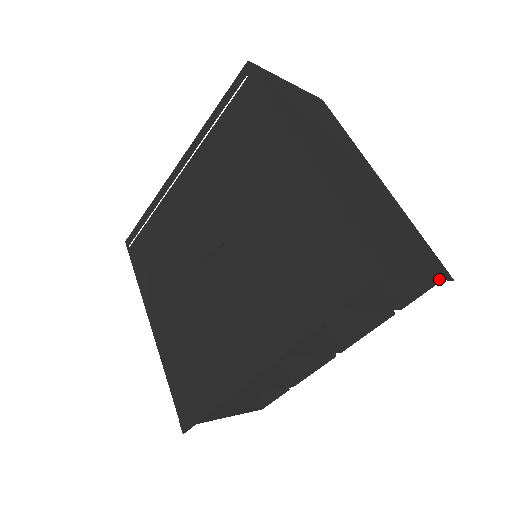
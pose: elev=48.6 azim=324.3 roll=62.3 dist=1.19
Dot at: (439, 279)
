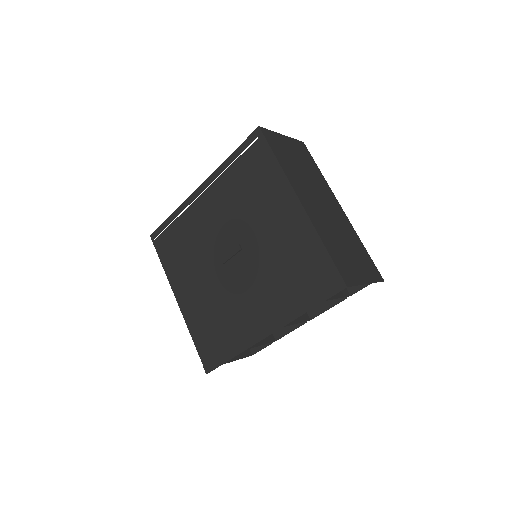
Dot at: (376, 282)
